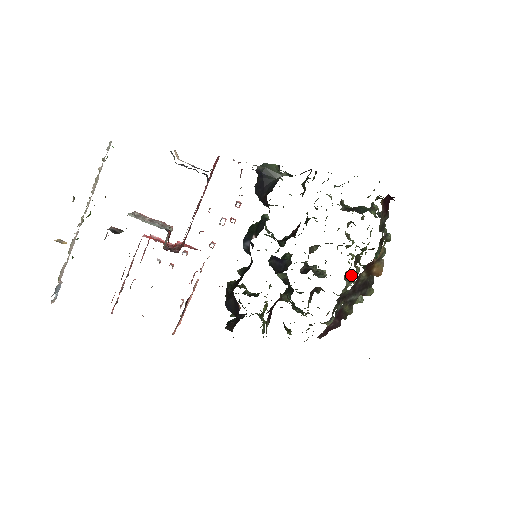
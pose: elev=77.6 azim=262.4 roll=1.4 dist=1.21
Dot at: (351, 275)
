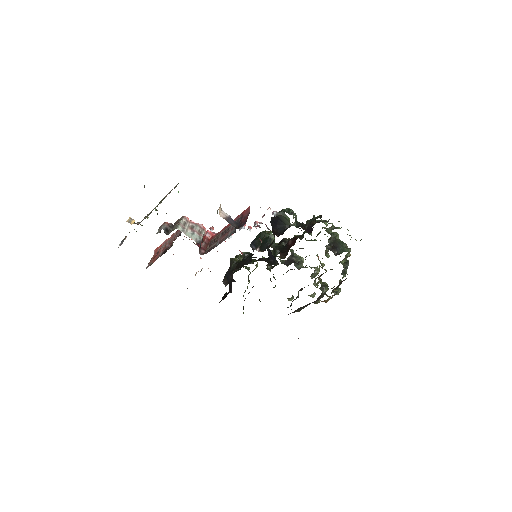
Dot at: (315, 279)
